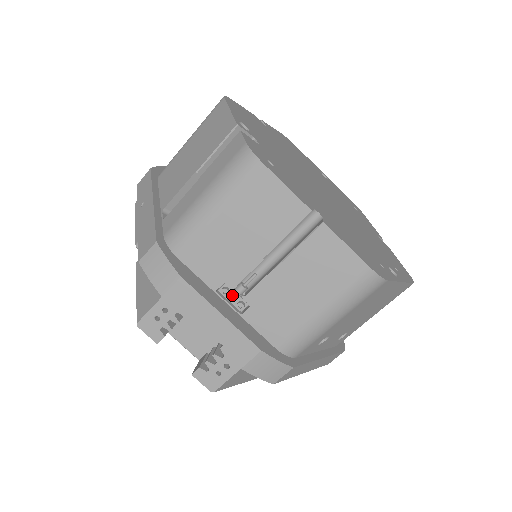
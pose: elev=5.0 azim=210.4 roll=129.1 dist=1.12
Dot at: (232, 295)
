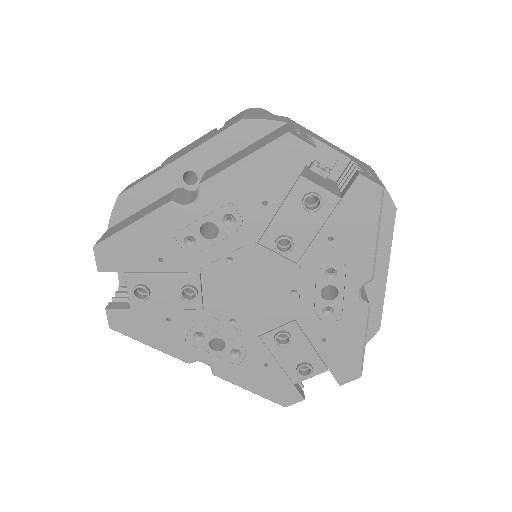
Dot at: occluded
